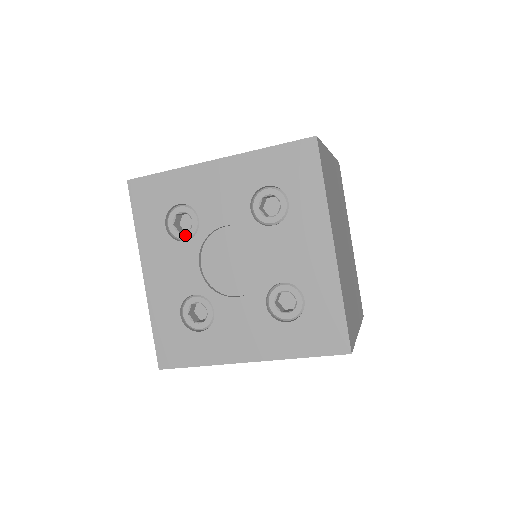
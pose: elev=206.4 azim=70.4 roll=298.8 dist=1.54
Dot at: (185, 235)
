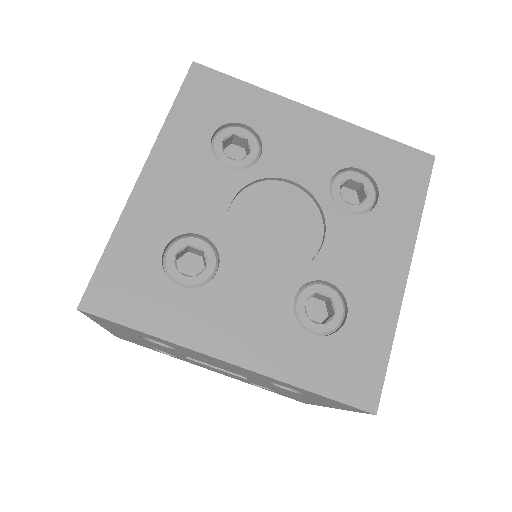
Dot at: (231, 161)
